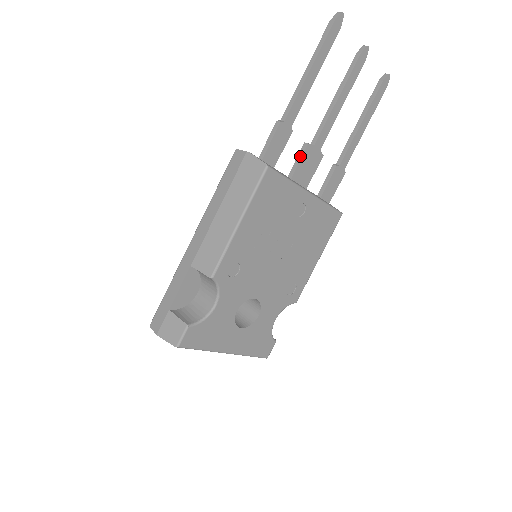
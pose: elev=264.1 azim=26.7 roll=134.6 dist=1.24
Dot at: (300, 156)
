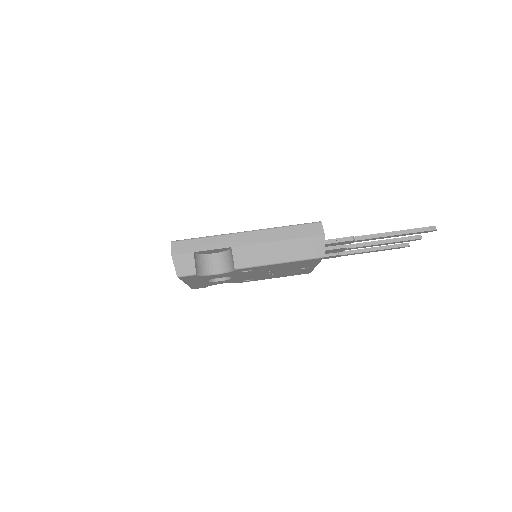
Dot at: (336, 247)
